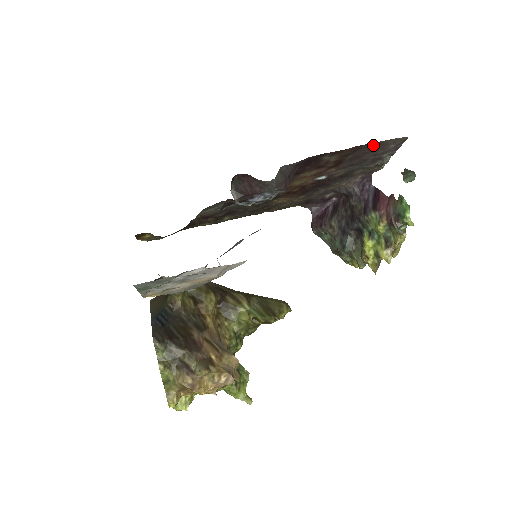
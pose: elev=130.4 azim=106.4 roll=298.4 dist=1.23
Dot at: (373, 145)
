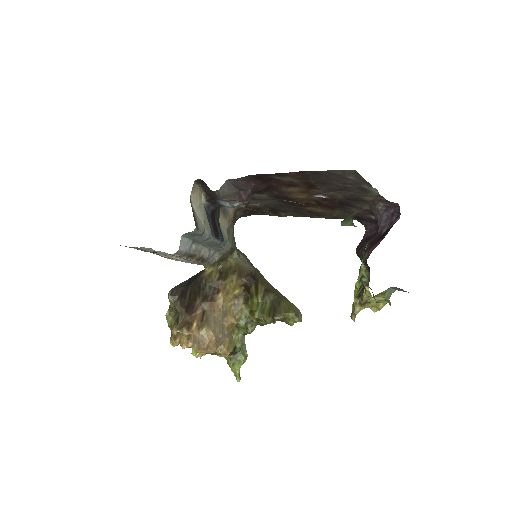
Dot at: (320, 173)
